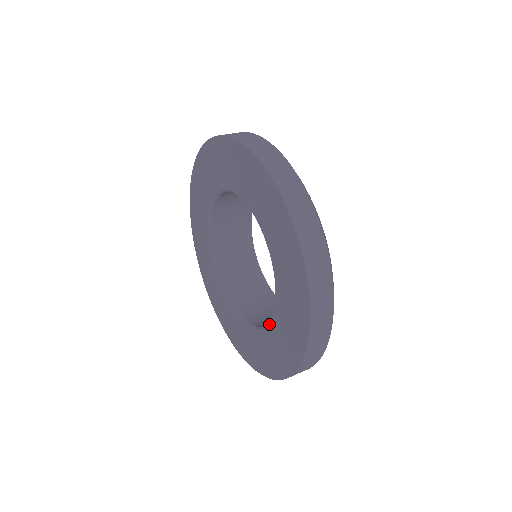
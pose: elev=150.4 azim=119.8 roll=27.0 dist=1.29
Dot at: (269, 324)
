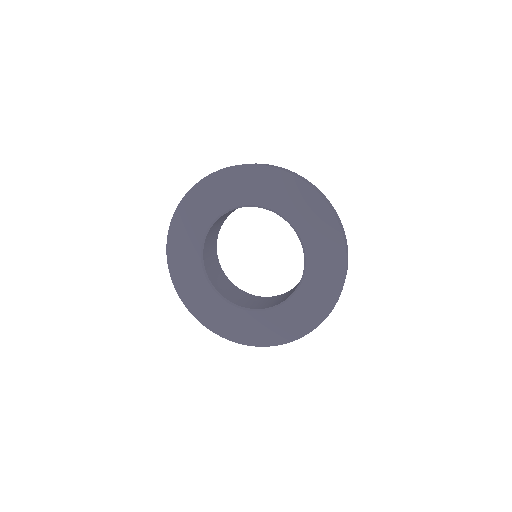
Dot at: (306, 266)
